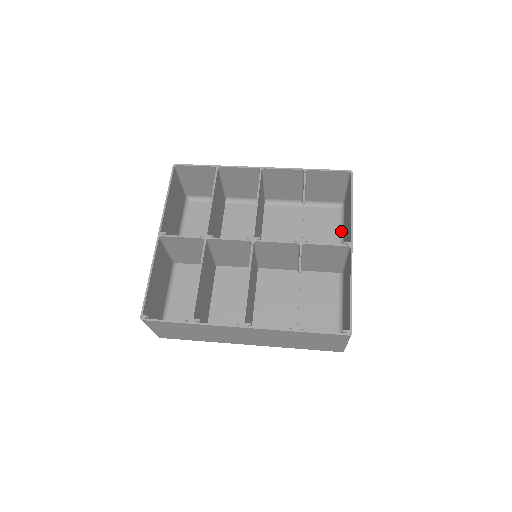
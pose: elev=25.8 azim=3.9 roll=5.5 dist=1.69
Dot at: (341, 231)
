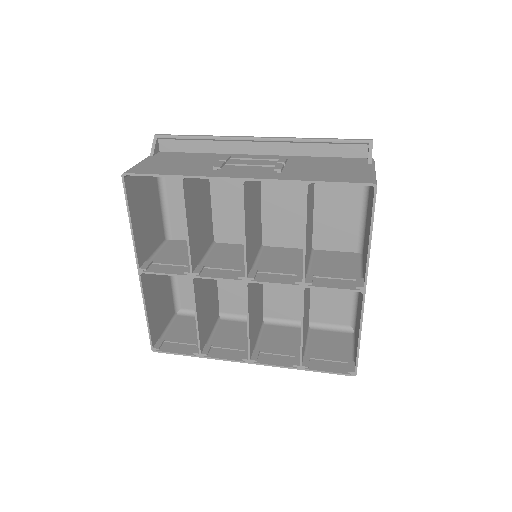
Dot at: (364, 202)
